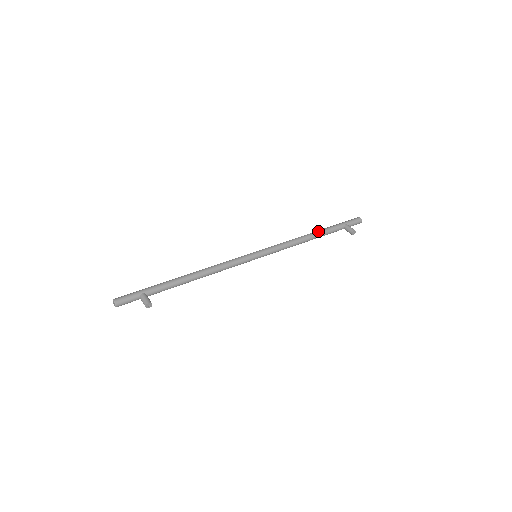
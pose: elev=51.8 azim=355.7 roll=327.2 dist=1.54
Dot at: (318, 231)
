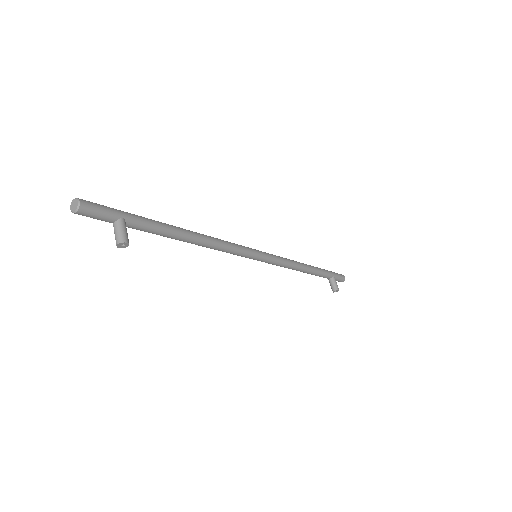
Dot at: (314, 267)
